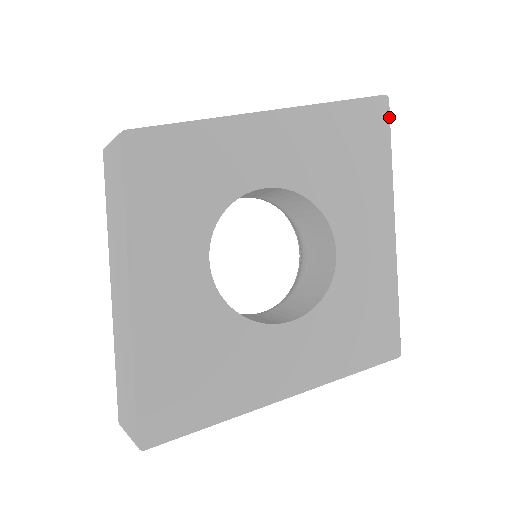
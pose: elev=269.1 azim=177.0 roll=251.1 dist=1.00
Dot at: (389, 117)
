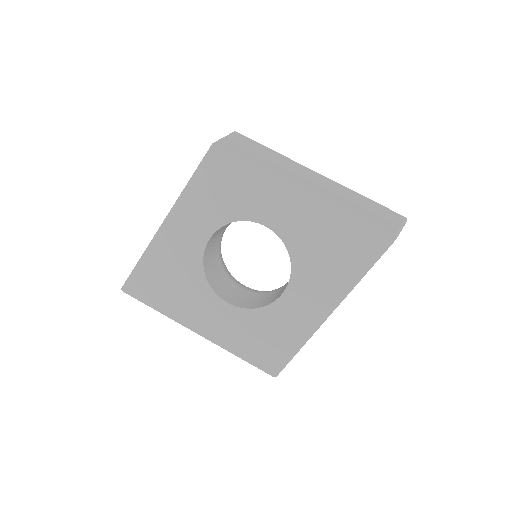
Dot at: (386, 250)
